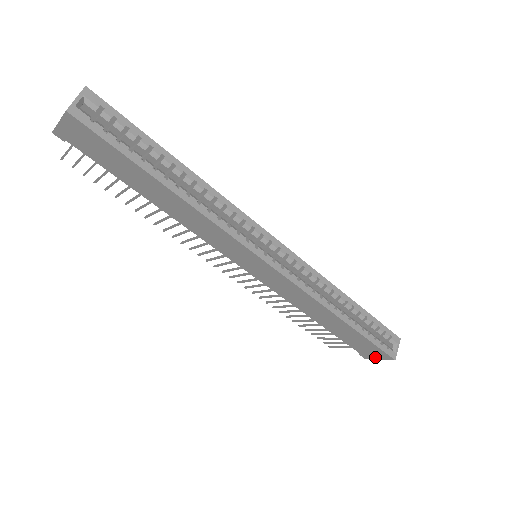
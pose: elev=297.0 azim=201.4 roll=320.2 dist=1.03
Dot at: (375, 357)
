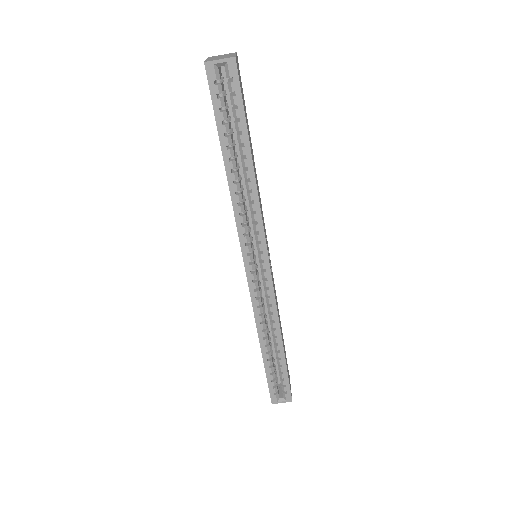
Dot at: occluded
